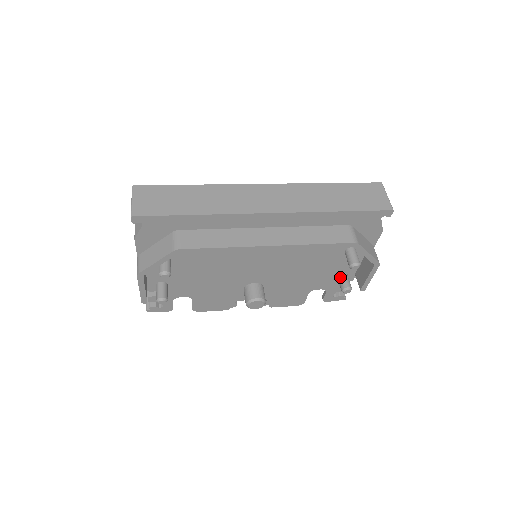
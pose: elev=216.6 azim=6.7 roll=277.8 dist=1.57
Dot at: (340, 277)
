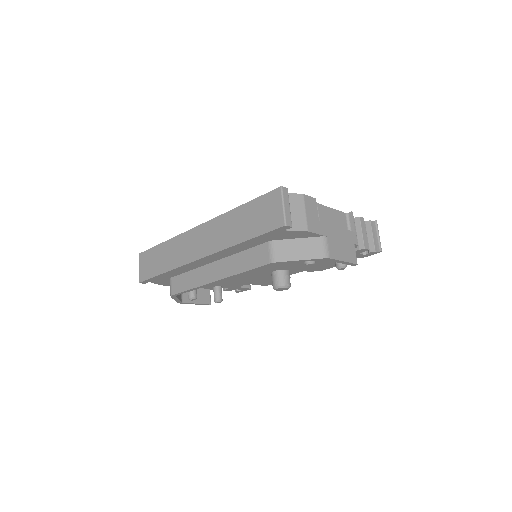
Dot at: occluded
